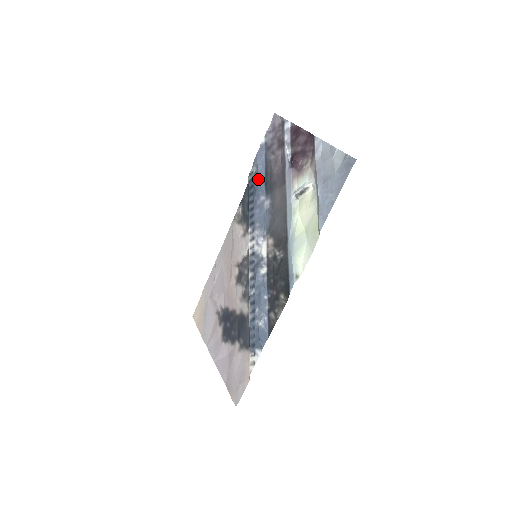
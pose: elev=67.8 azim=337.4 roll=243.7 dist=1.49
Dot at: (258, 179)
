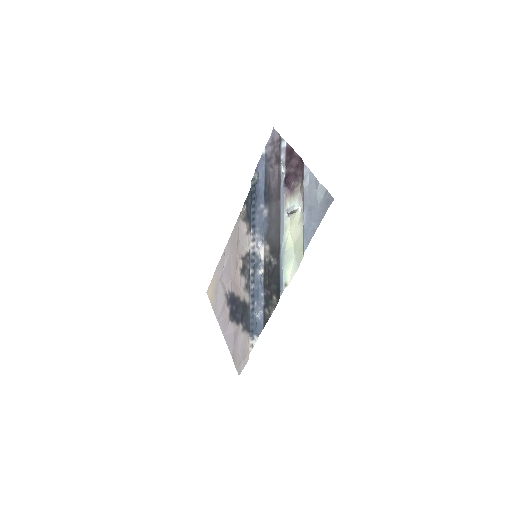
Dot at: (259, 188)
